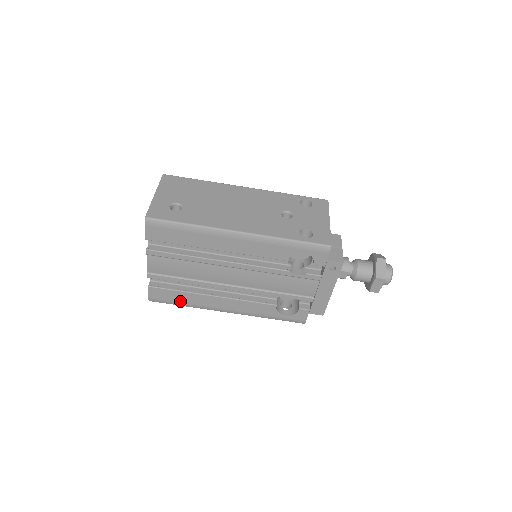
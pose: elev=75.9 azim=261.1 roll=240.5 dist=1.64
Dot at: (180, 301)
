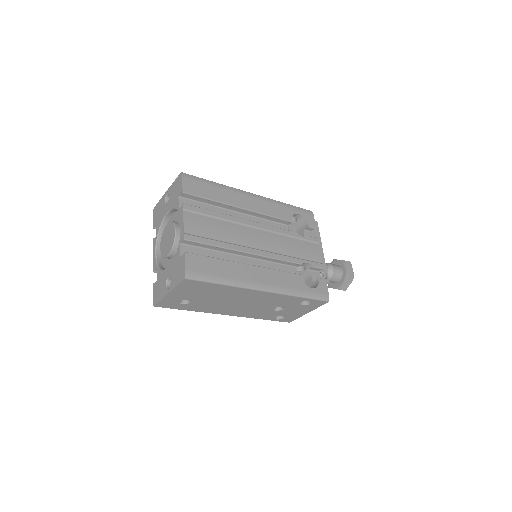
Dot at: occluded
